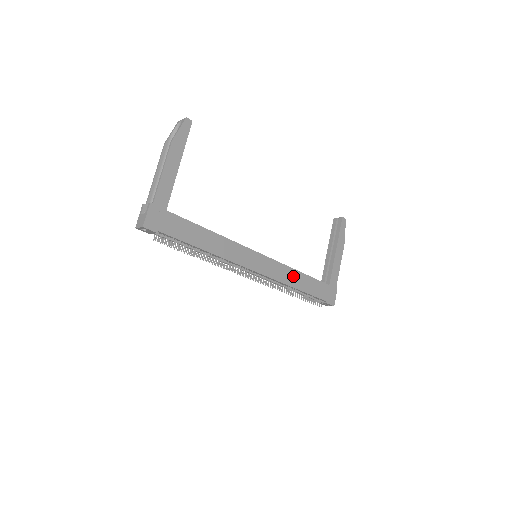
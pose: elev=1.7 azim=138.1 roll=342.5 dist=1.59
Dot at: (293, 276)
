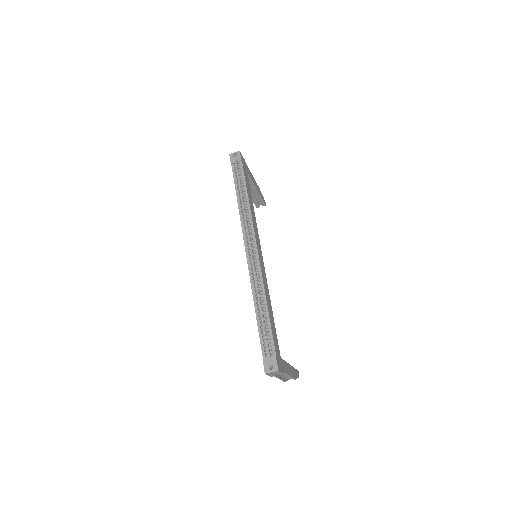
Dot at: (268, 297)
